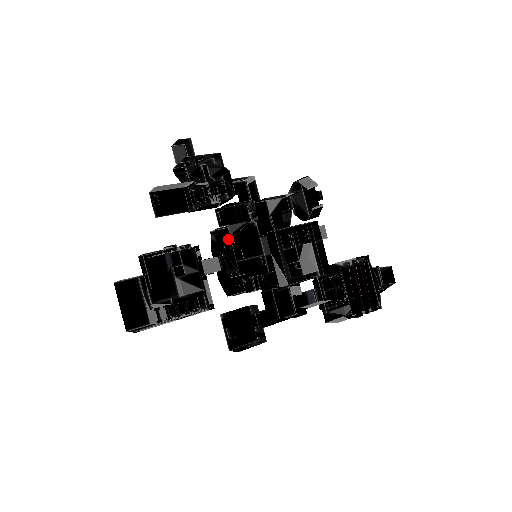
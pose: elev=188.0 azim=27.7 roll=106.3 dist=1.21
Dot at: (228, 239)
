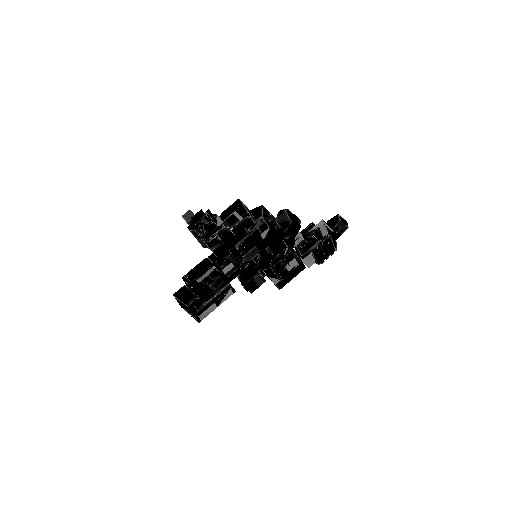
Dot at: occluded
